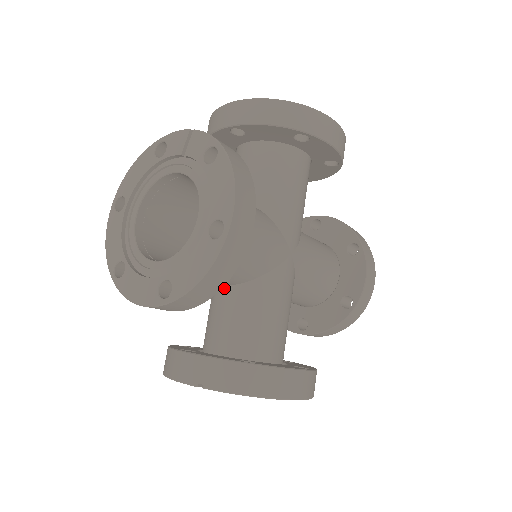
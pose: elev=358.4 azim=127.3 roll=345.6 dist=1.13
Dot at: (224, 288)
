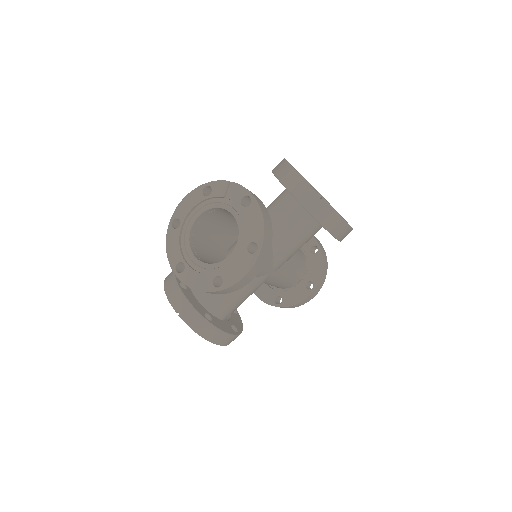
Dot at: occluded
